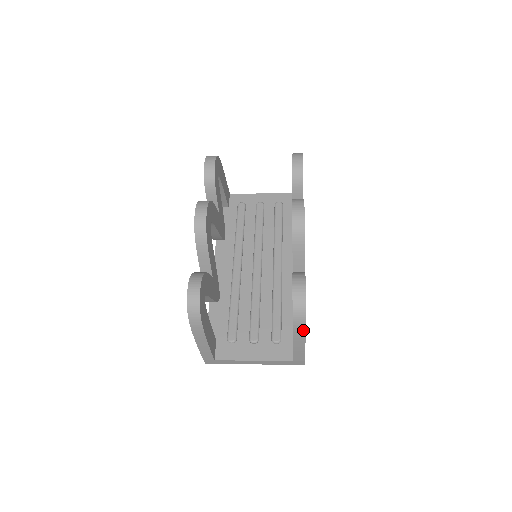
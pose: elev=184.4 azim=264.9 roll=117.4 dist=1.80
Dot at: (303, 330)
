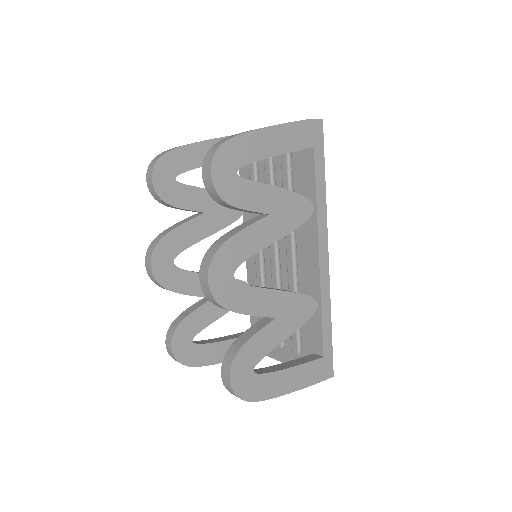
Dot at: (263, 399)
